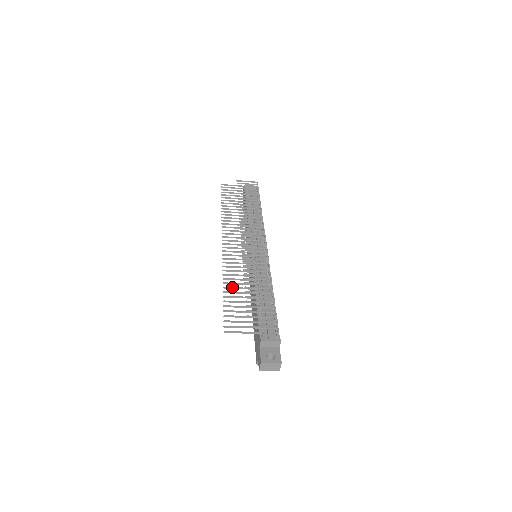
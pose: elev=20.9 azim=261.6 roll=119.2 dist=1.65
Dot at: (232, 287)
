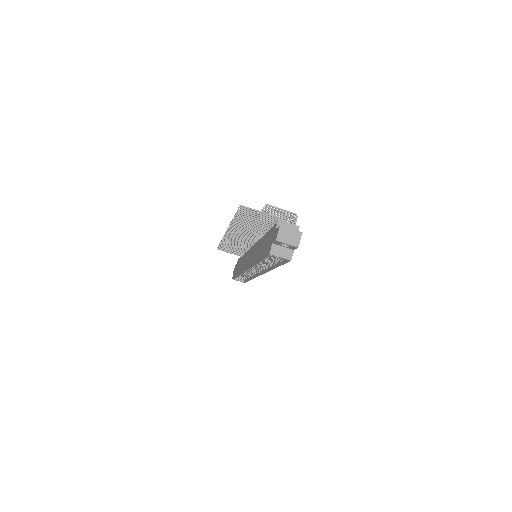
Dot at: (241, 222)
